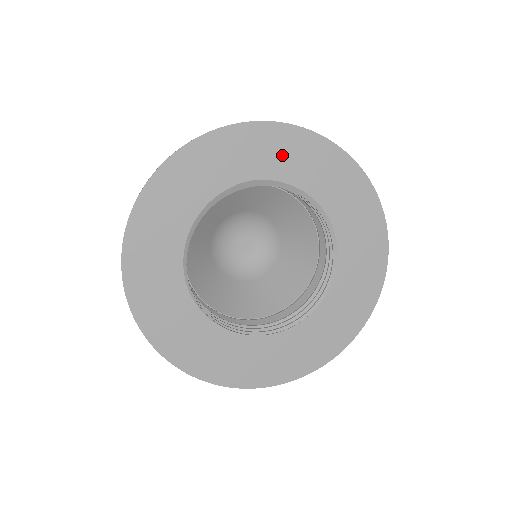
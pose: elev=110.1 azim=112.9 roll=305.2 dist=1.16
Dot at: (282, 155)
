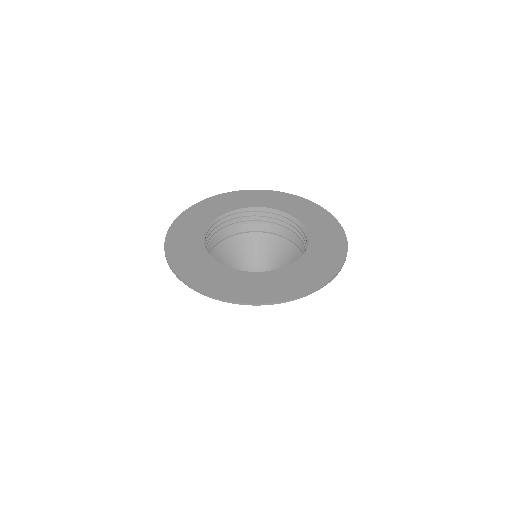
Dot at: (290, 204)
